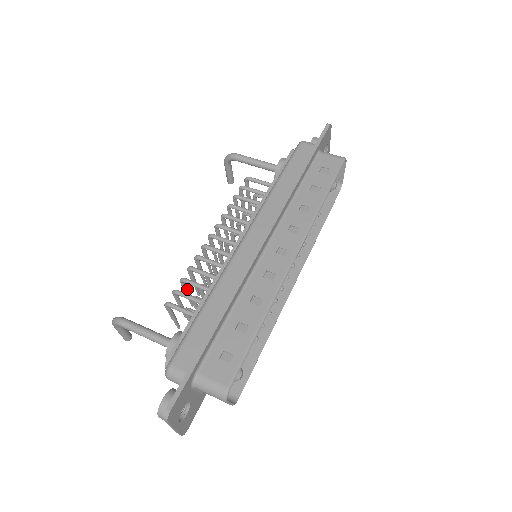
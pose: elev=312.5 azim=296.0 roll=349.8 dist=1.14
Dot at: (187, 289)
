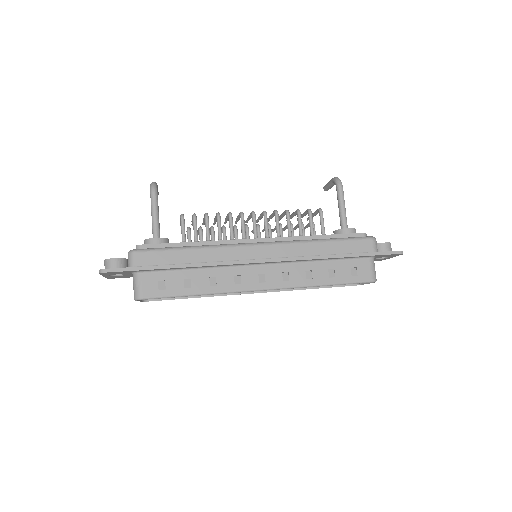
Dot at: occluded
